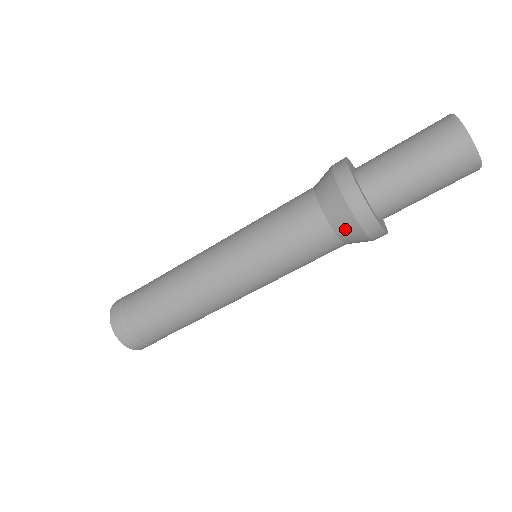
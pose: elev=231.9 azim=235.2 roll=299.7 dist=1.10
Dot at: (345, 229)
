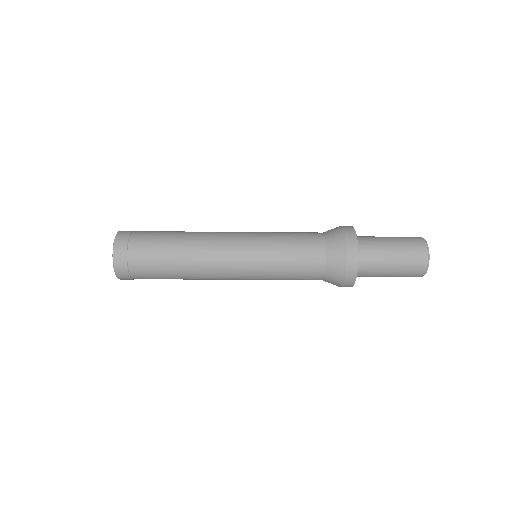
Dot at: (333, 278)
